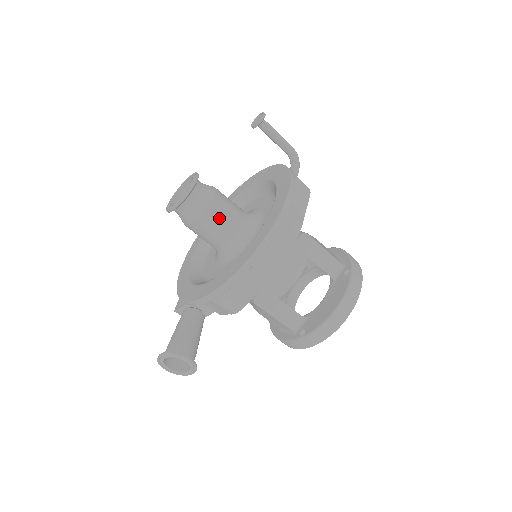
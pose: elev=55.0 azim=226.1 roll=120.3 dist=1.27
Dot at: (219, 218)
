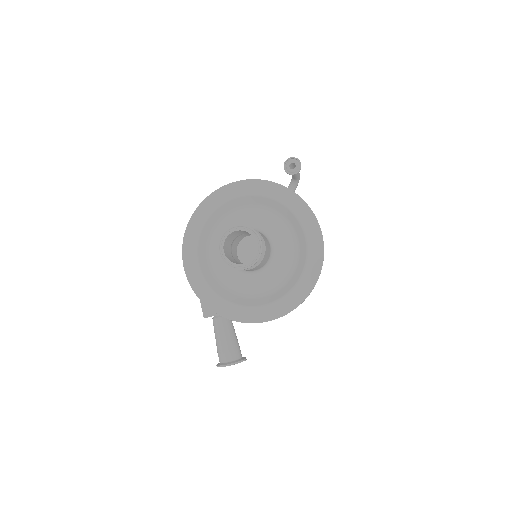
Dot at: (265, 260)
